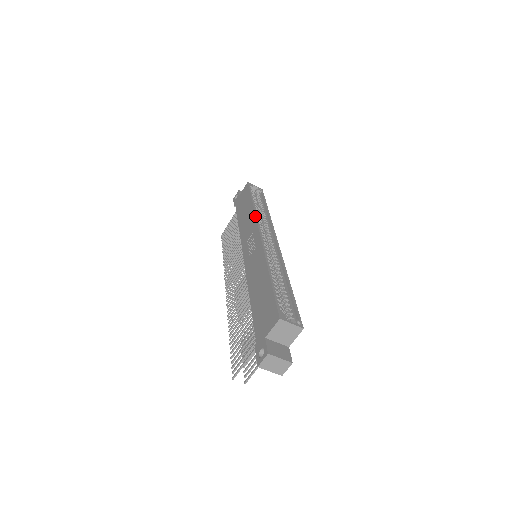
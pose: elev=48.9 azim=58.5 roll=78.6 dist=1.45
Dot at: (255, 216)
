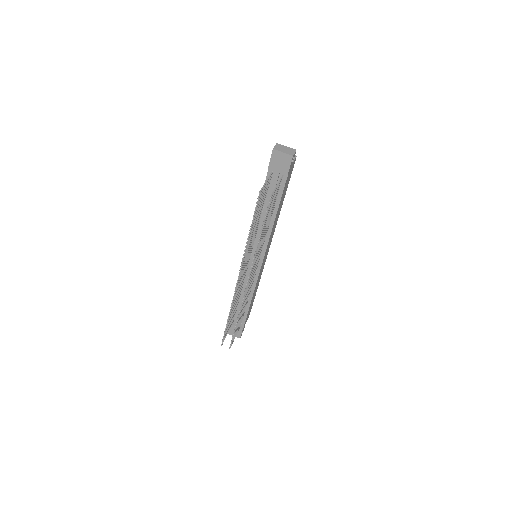
Dot at: occluded
